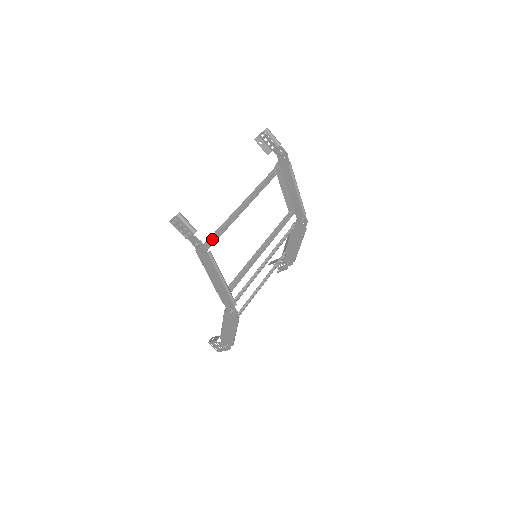
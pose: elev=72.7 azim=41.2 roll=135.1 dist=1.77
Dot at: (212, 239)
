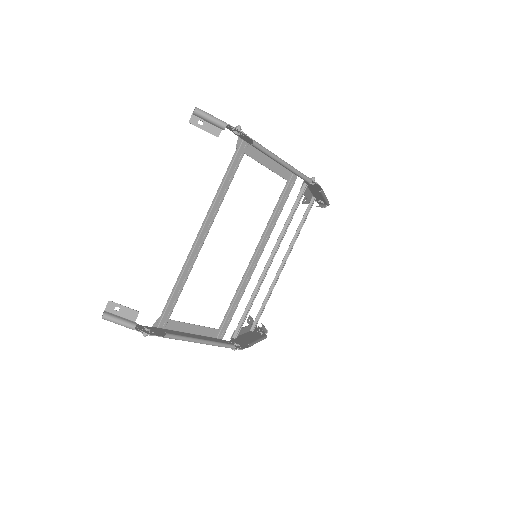
Dot at: (171, 300)
